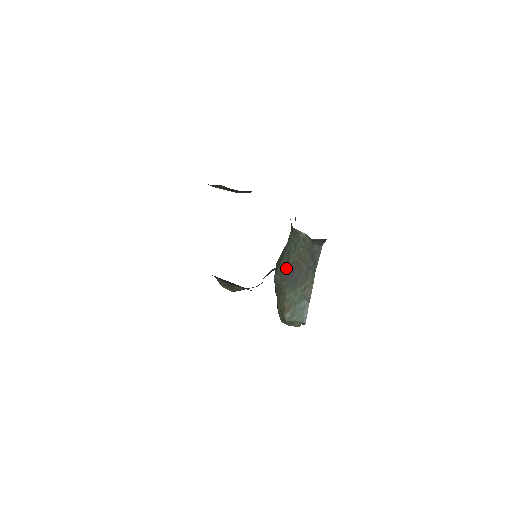
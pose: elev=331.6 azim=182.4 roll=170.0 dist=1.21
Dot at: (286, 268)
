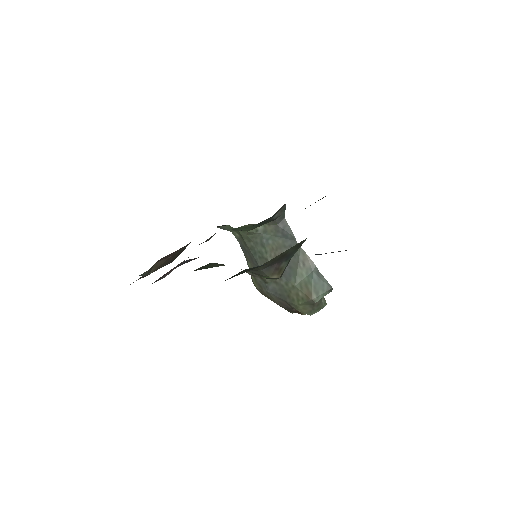
Dot at: occluded
